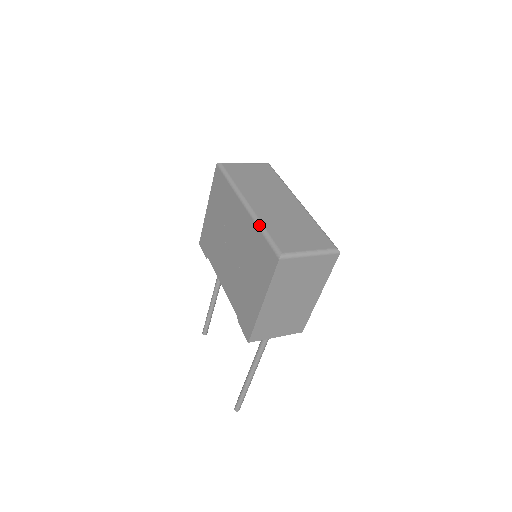
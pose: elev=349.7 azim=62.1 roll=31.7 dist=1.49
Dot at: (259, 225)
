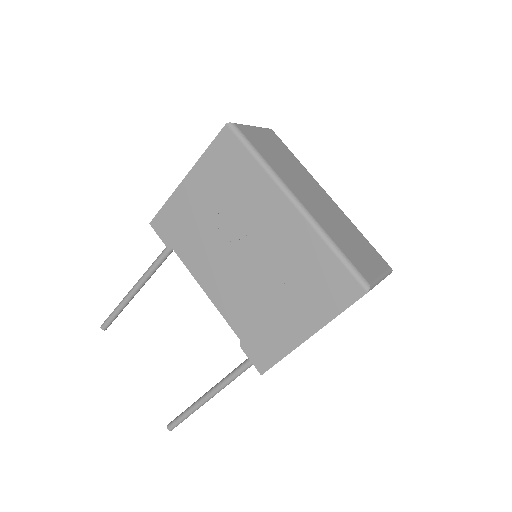
Dot at: (326, 238)
